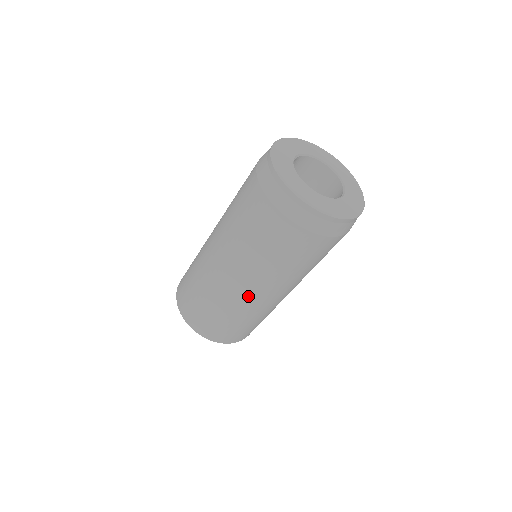
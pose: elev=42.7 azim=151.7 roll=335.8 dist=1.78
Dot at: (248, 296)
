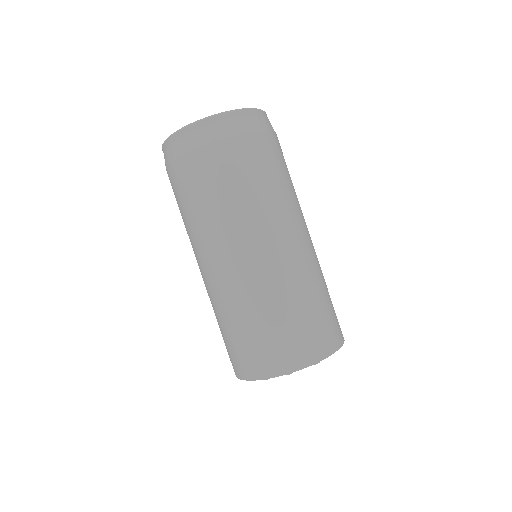
Dot at: (258, 264)
